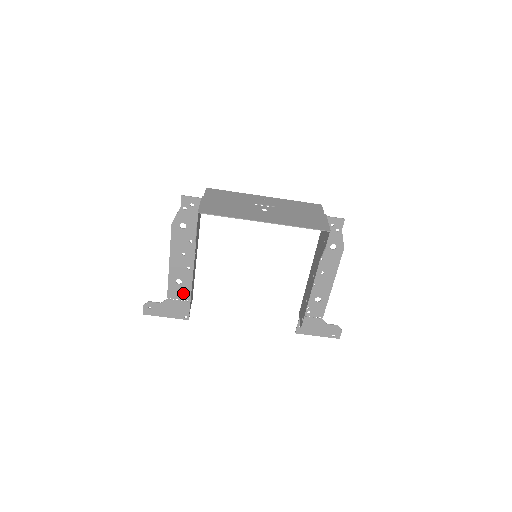
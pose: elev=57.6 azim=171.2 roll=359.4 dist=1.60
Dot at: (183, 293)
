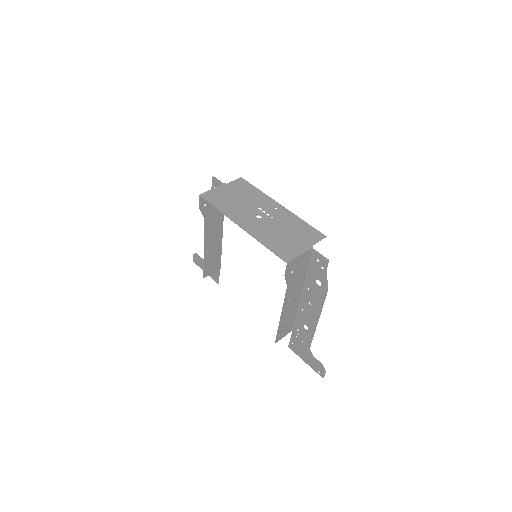
Dot at: occluded
